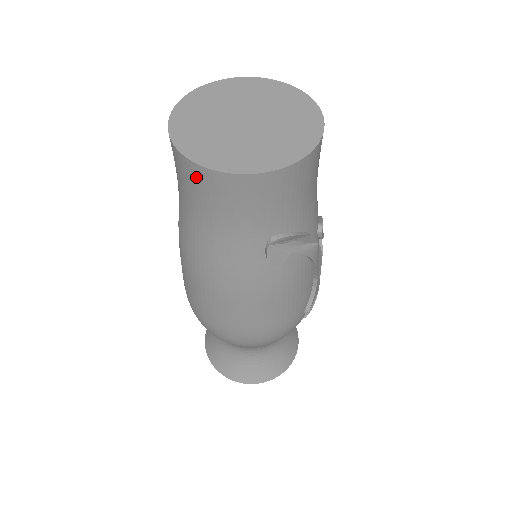
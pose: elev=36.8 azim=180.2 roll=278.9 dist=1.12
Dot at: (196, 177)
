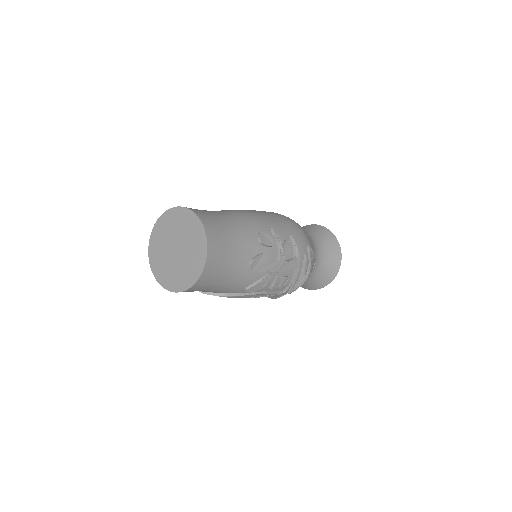
Dot at: occluded
